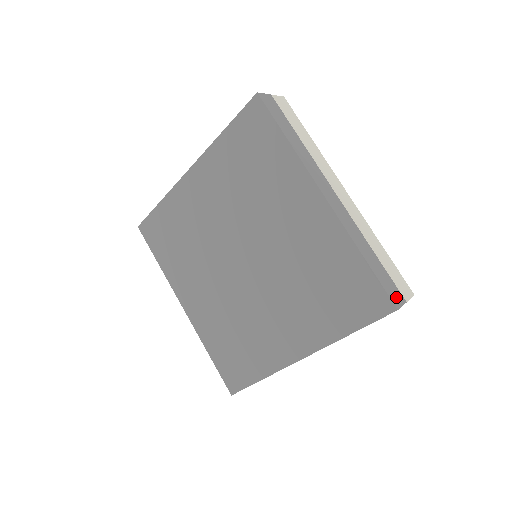
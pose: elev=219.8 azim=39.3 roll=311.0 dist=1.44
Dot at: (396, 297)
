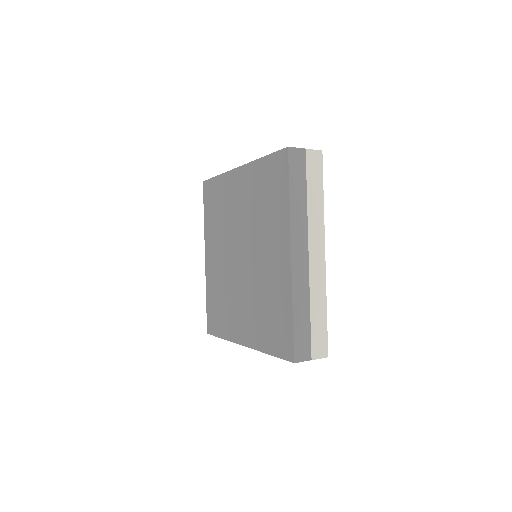
Dot at: occluded
